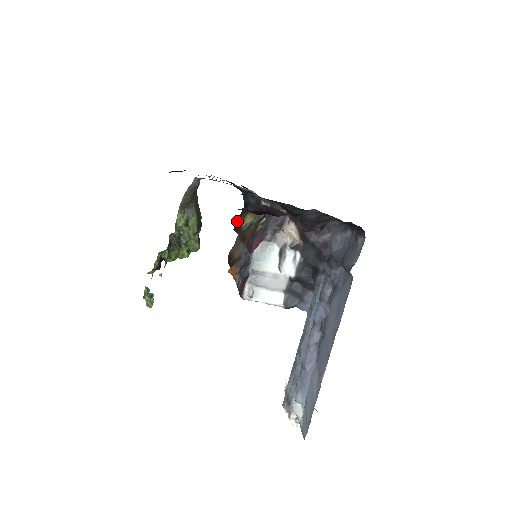
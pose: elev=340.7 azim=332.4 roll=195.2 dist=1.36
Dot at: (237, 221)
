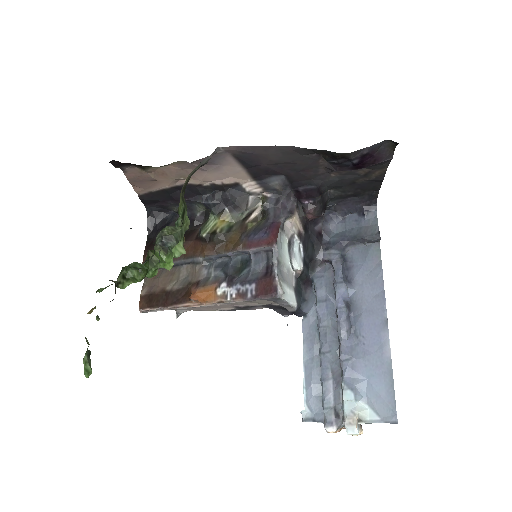
Dot at: occluded
